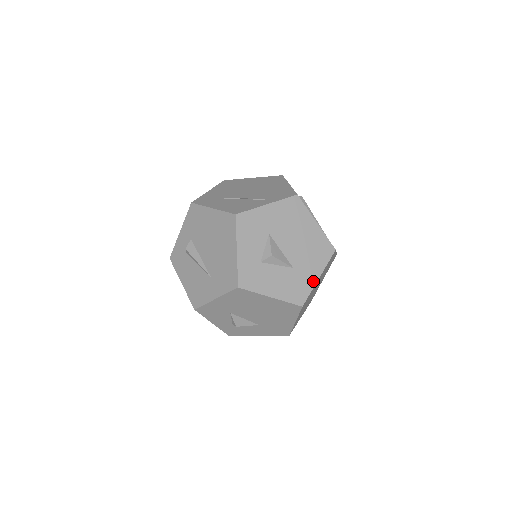
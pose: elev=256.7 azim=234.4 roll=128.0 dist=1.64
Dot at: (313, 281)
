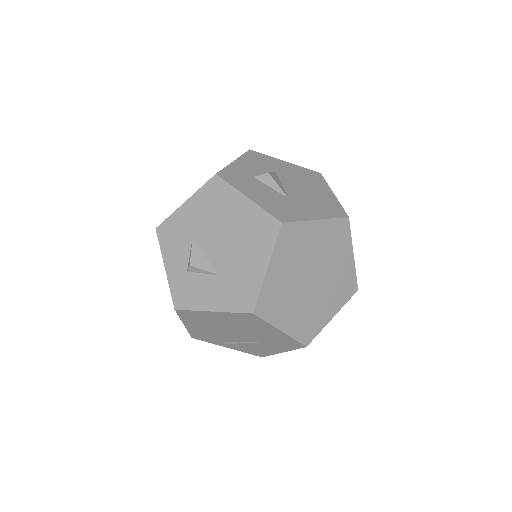
Dot at: (308, 217)
